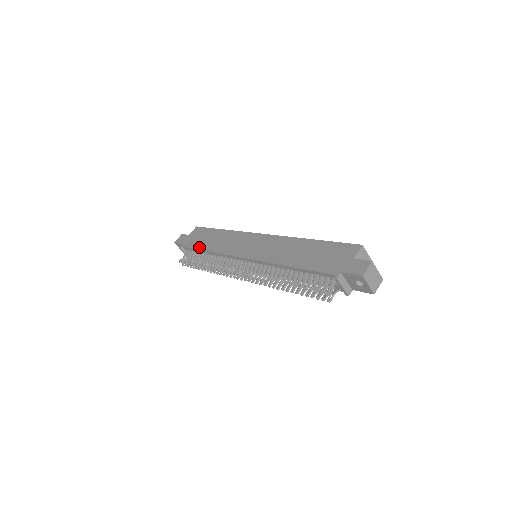
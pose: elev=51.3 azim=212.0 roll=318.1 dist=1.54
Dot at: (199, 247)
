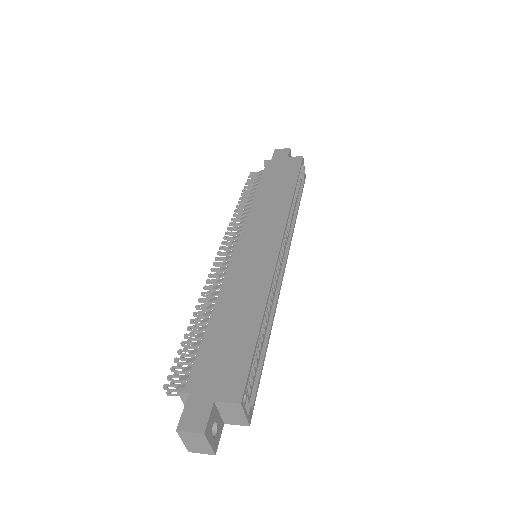
Dot at: (263, 181)
